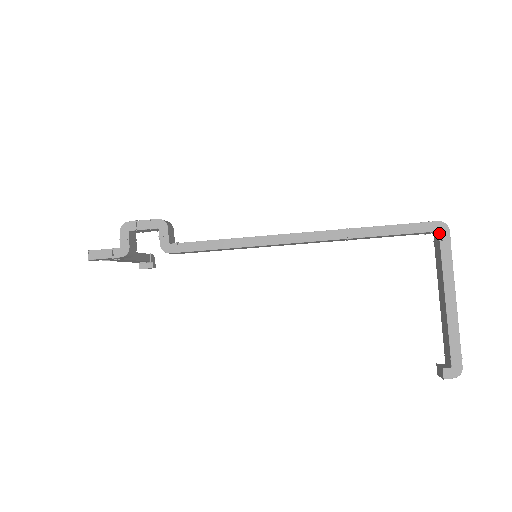
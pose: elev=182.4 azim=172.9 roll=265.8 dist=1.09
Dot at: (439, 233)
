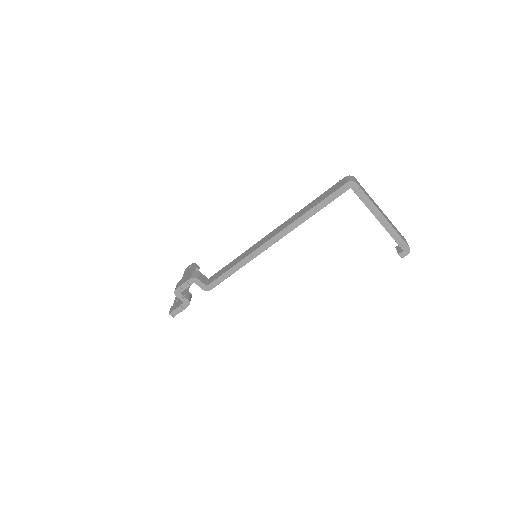
Dot at: (352, 189)
